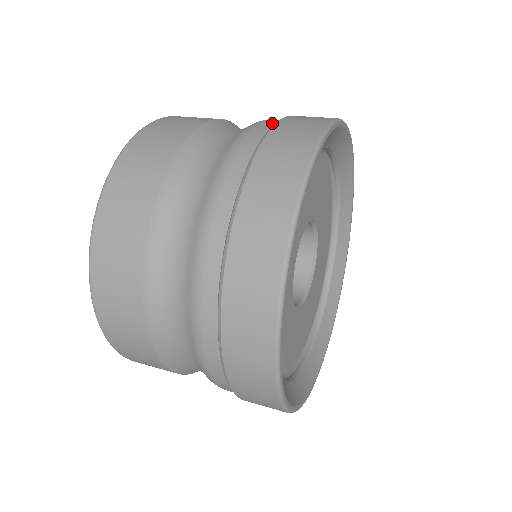
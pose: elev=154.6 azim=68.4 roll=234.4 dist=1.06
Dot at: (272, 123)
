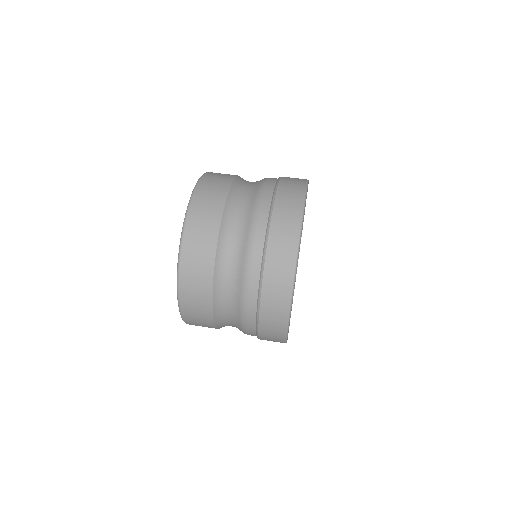
Dot at: (268, 207)
